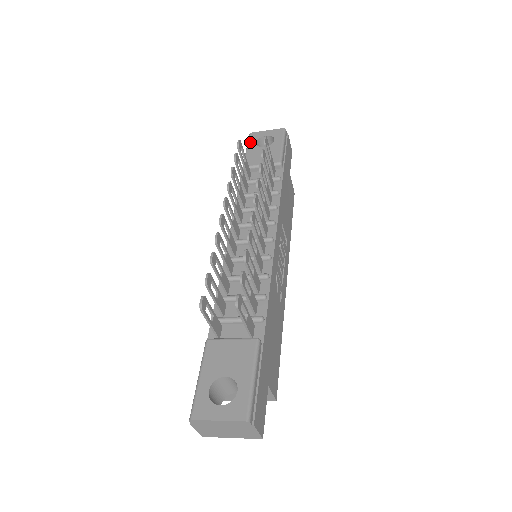
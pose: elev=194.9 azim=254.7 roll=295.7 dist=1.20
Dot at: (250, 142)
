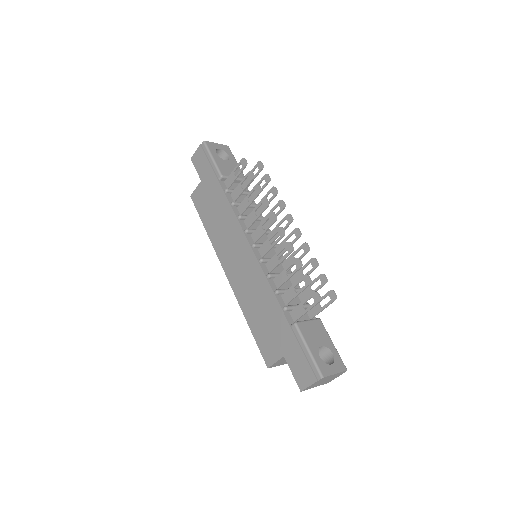
Dot at: (211, 151)
